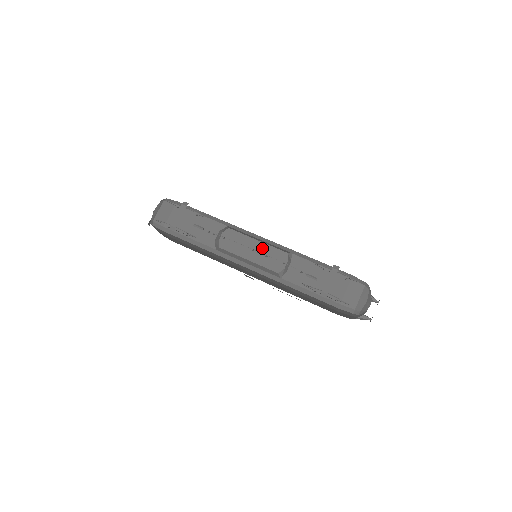
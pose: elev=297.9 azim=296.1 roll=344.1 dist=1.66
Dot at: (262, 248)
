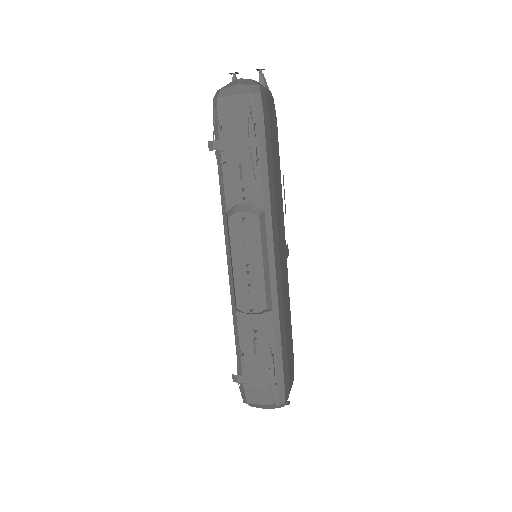
Dot at: (256, 274)
